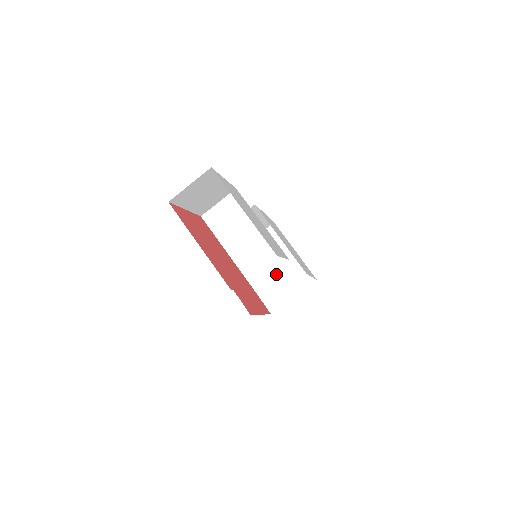
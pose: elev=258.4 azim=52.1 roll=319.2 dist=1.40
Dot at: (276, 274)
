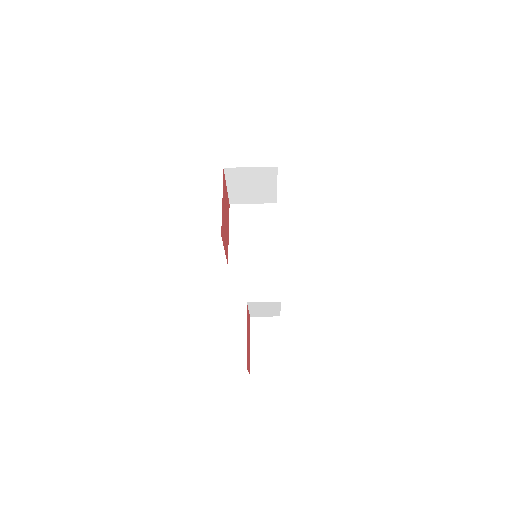
Dot at: (251, 190)
